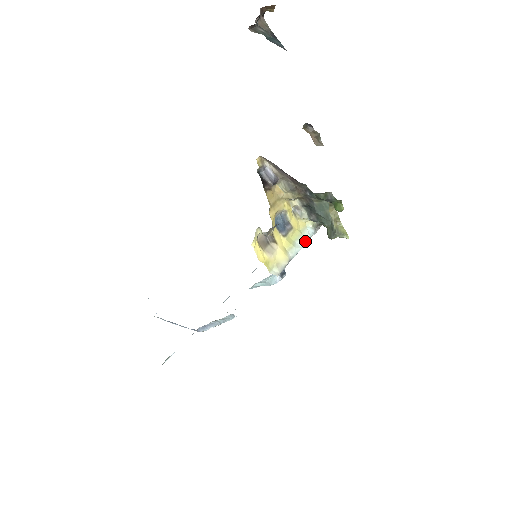
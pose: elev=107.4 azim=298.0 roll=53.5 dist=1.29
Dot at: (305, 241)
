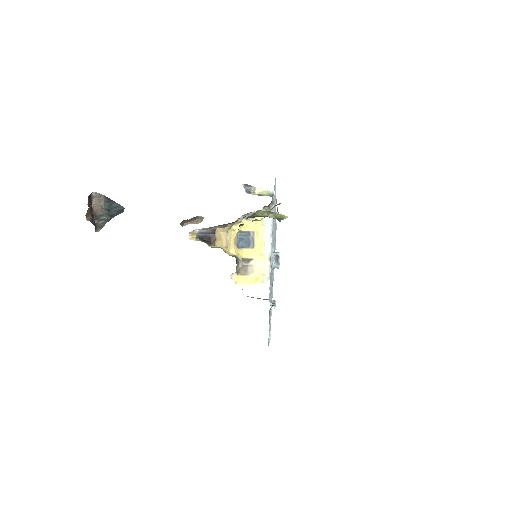
Dot at: (270, 229)
